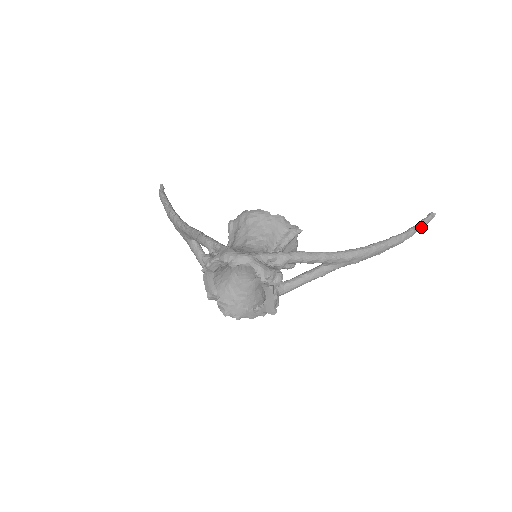
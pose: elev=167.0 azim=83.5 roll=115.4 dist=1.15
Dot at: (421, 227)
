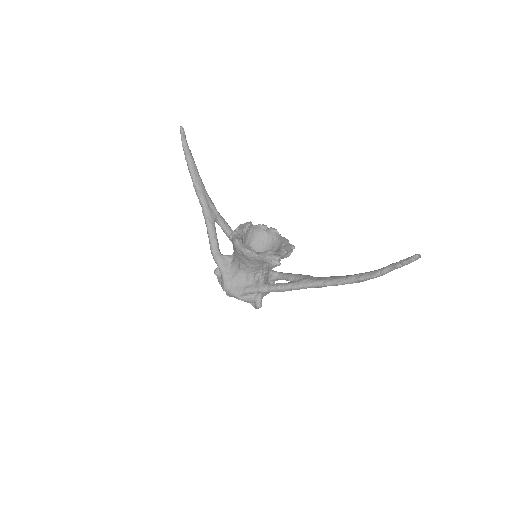
Dot at: (397, 268)
